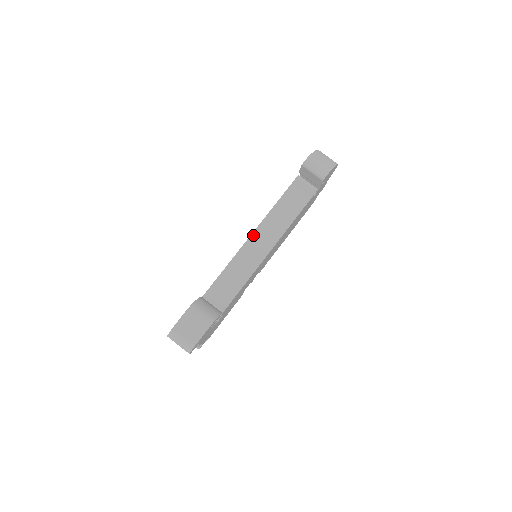
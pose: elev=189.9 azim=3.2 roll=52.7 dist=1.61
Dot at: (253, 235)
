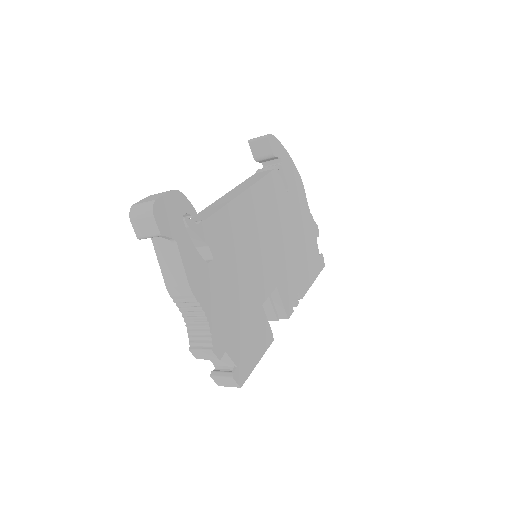
Dot at: (226, 194)
